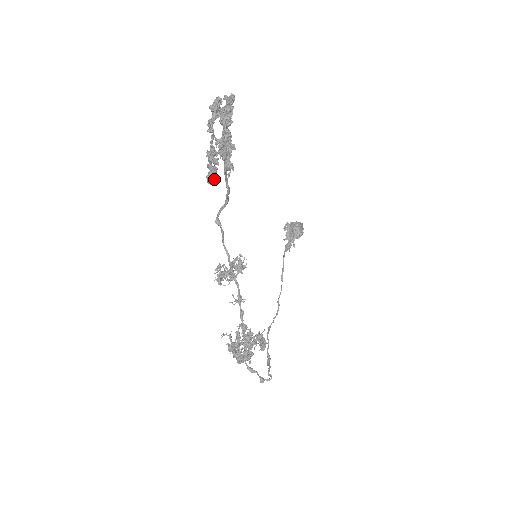
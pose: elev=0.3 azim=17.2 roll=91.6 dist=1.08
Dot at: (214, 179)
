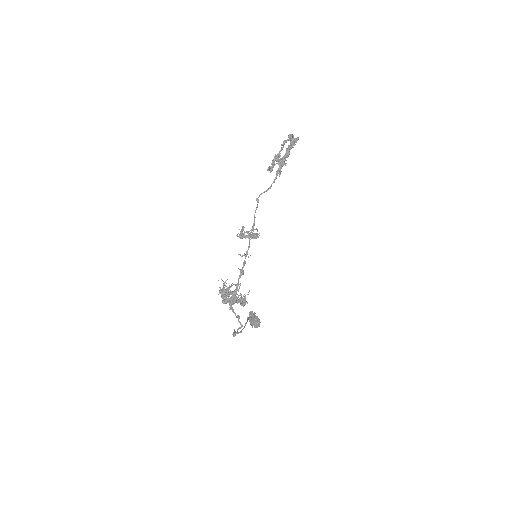
Dot at: (272, 170)
